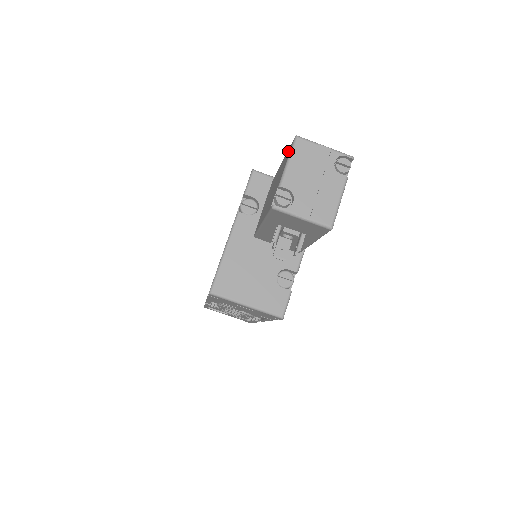
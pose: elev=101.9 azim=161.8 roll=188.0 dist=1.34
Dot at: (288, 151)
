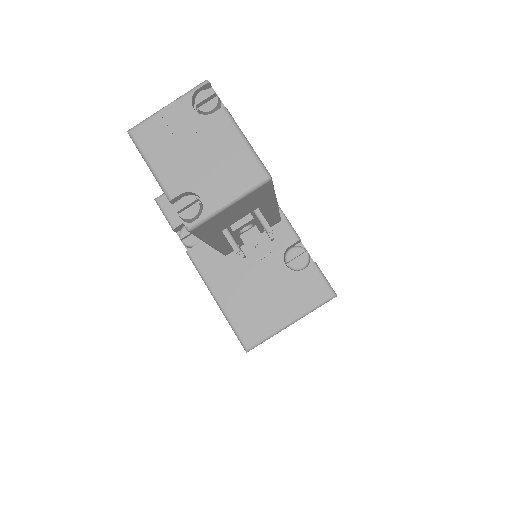
Dot at: occluded
